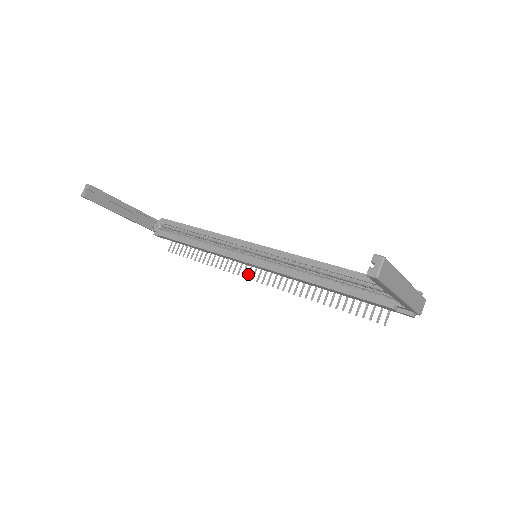
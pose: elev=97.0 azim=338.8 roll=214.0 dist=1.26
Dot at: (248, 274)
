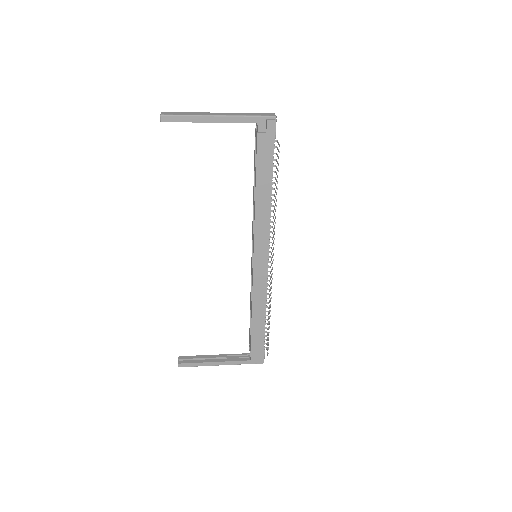
Dot at: occluded
